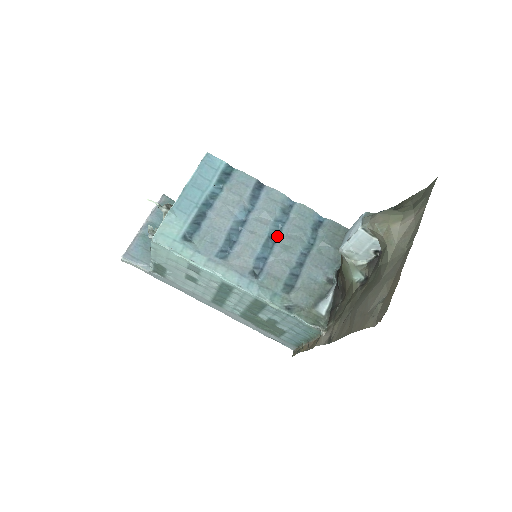
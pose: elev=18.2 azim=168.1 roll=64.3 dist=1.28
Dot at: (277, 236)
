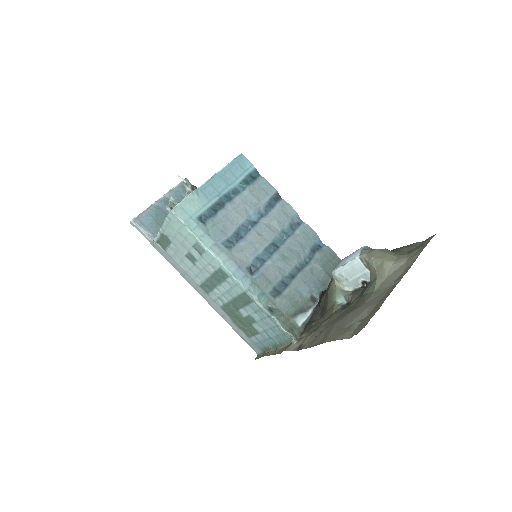
Dot at: (279, 245)
